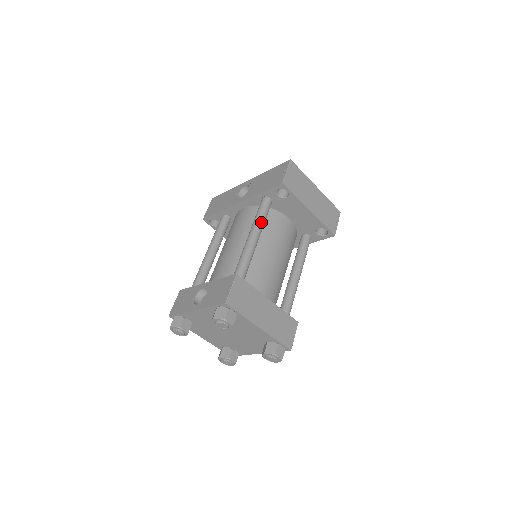
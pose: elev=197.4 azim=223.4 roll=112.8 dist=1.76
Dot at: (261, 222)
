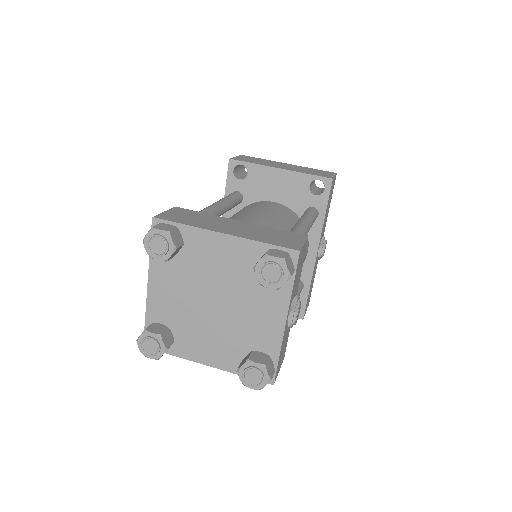
Dot at: (224, 199)
